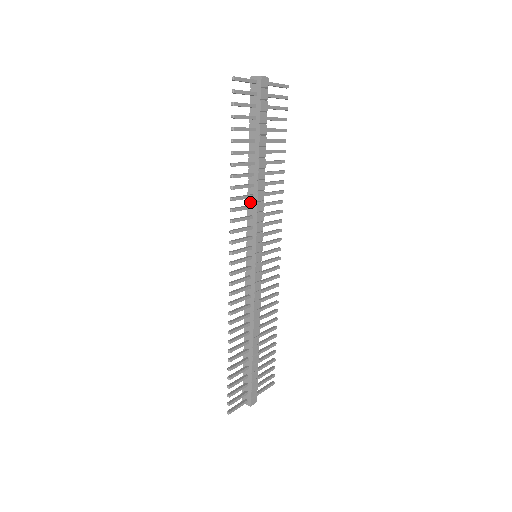
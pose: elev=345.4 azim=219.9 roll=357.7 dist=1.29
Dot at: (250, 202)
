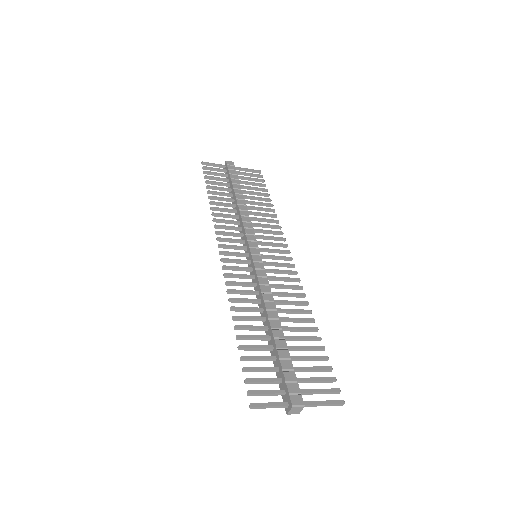
Dot at: (238, 223)
